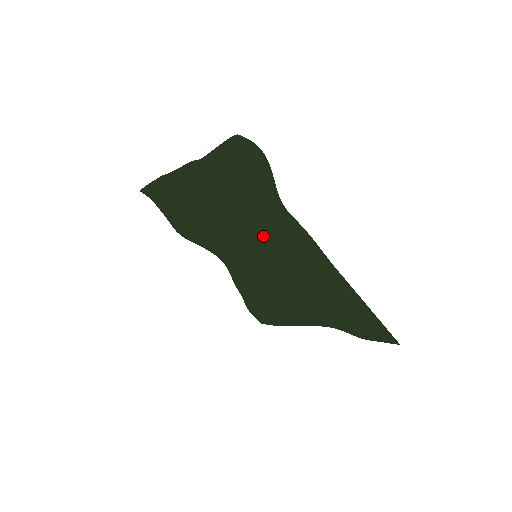
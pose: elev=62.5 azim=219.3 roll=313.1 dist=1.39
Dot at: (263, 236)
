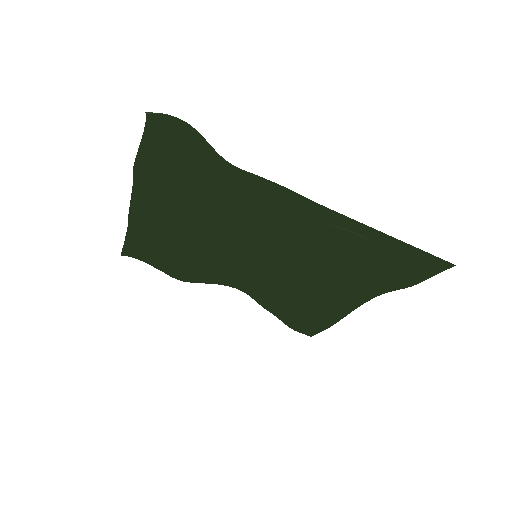
Dot at: (242, 223)
